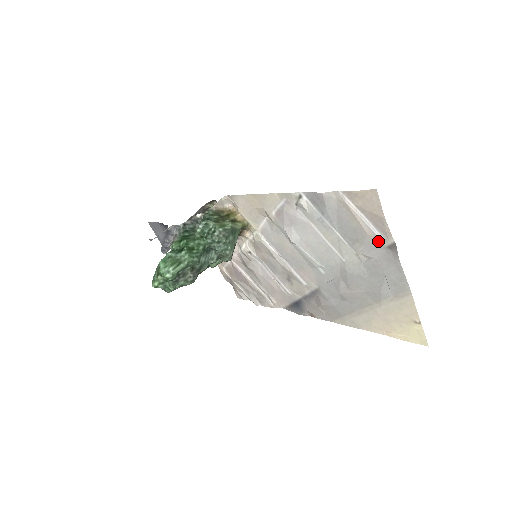
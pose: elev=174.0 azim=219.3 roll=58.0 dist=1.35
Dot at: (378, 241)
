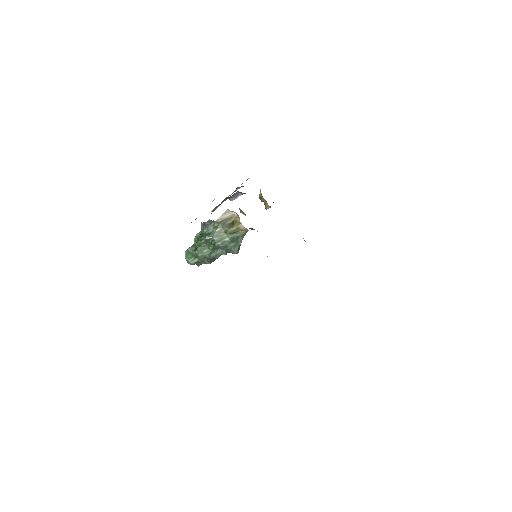
Dot at: occluded
